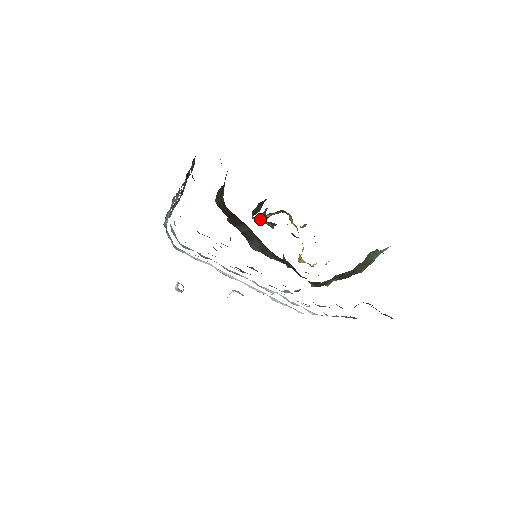
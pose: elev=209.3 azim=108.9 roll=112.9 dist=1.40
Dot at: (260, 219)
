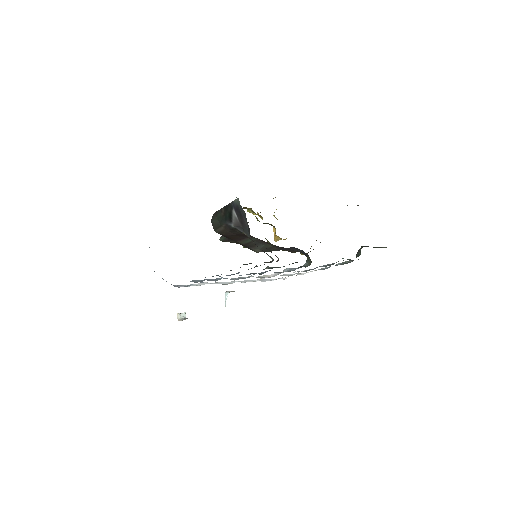
Dot at: occluded
